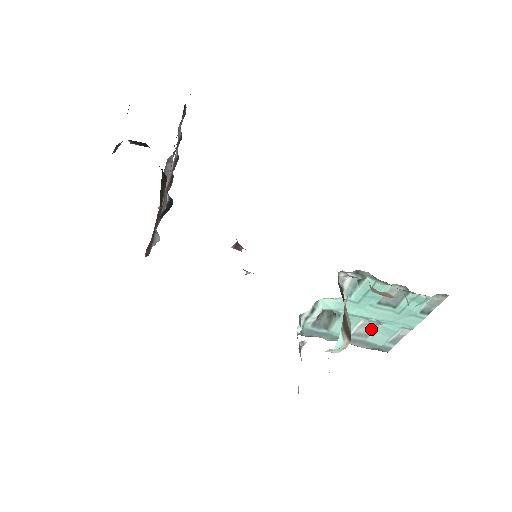
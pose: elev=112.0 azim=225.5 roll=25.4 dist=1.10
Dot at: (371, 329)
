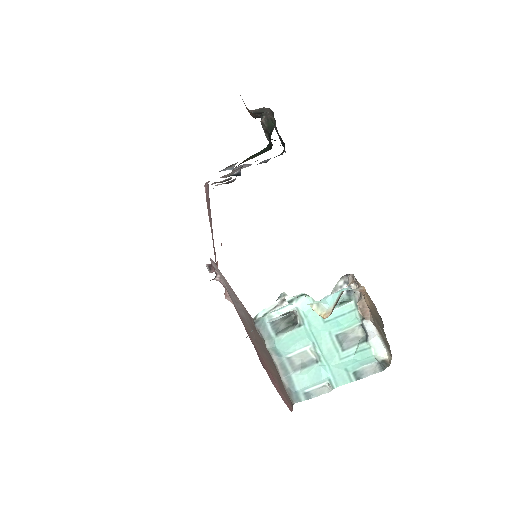
Dot at: (306, 363)
